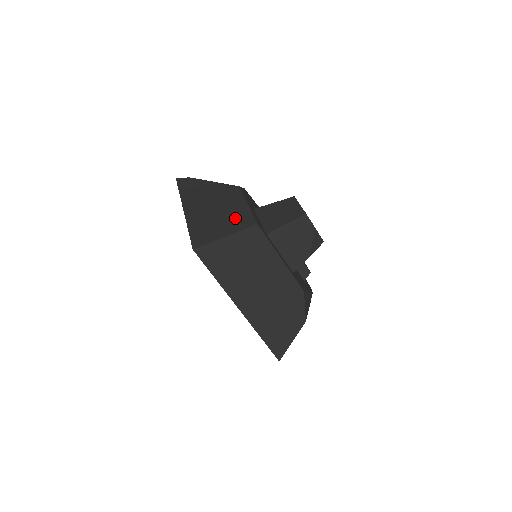
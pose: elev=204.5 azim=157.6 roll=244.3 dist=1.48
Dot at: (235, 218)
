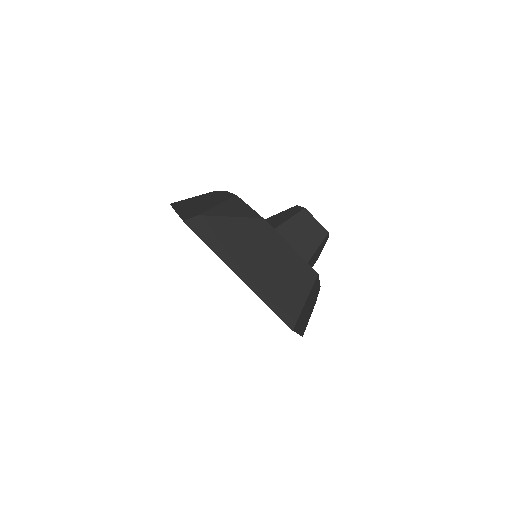
Dot at: (296, 272)
